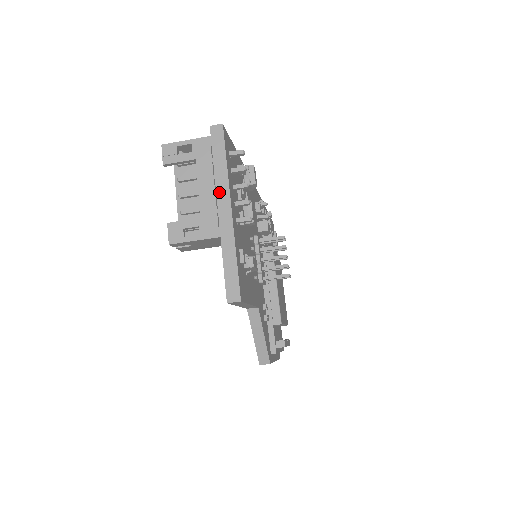
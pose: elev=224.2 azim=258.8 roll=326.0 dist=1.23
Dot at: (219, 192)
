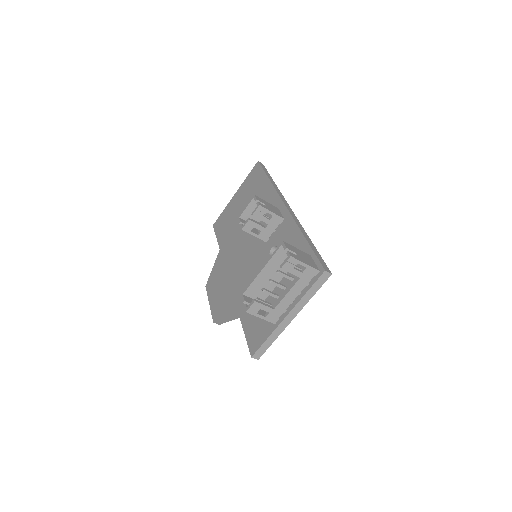
Dot at: (296, 307)
